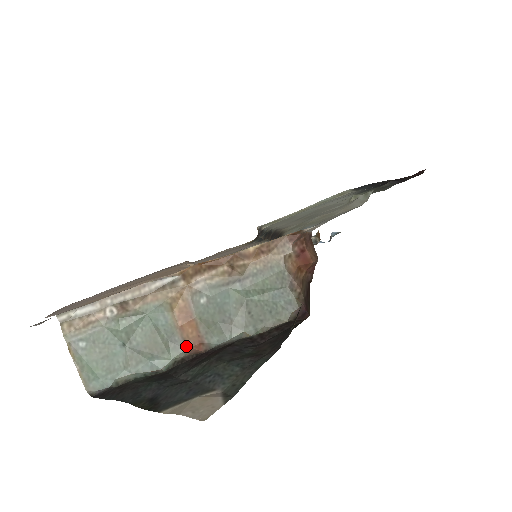
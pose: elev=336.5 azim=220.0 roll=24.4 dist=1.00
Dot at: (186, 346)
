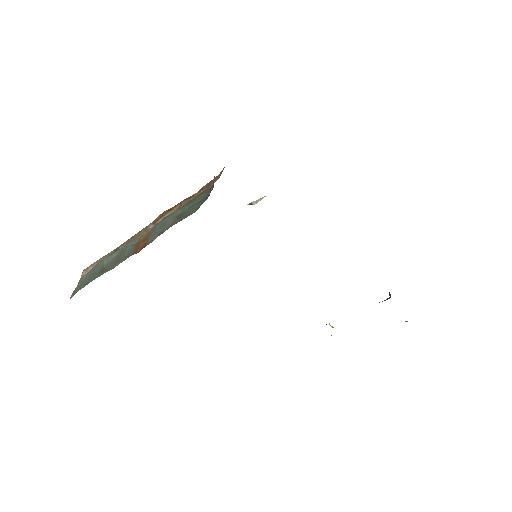
Dot at: (134, 253)
